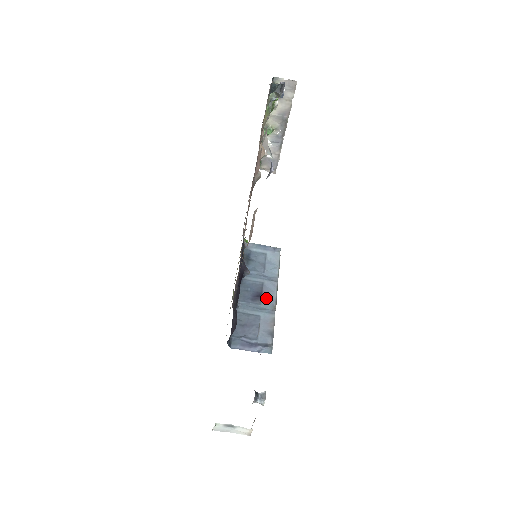
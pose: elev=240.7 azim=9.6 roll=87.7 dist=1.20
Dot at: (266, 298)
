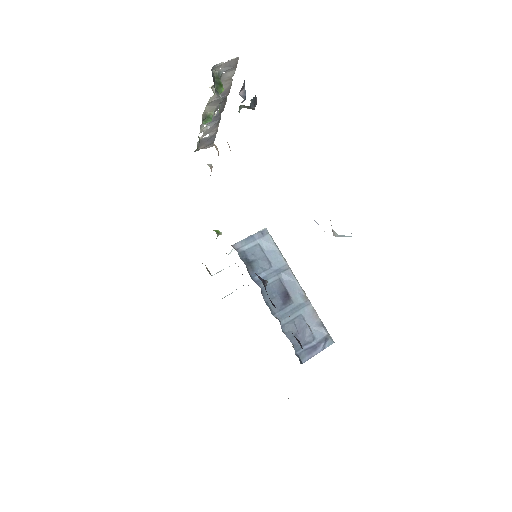
Dot at: (293, 293)
